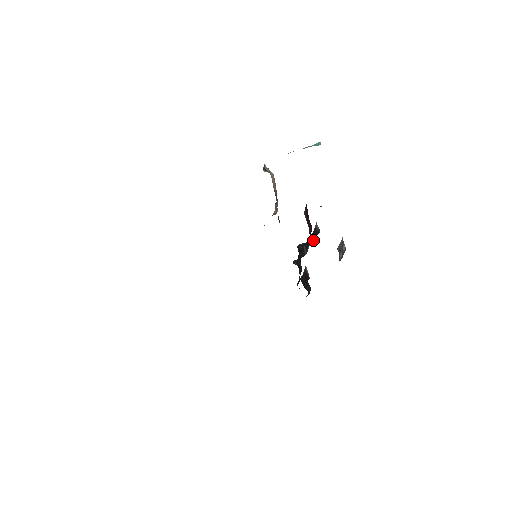
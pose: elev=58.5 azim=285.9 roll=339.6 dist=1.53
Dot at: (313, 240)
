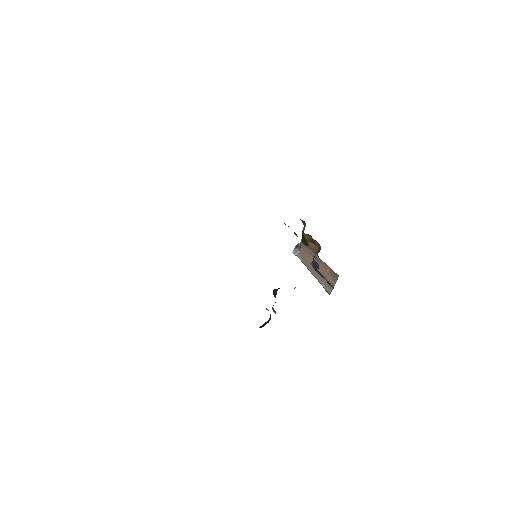
Dot at: occluded
